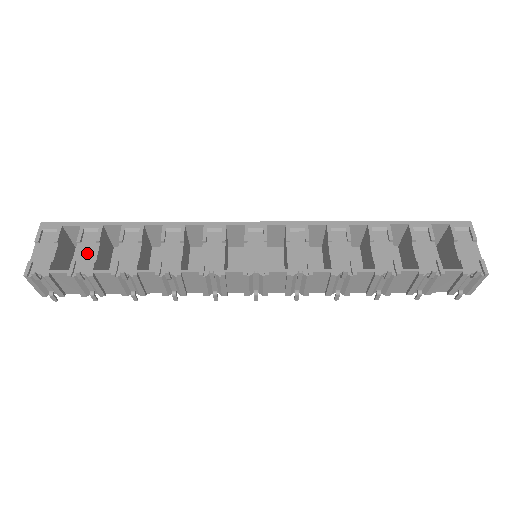
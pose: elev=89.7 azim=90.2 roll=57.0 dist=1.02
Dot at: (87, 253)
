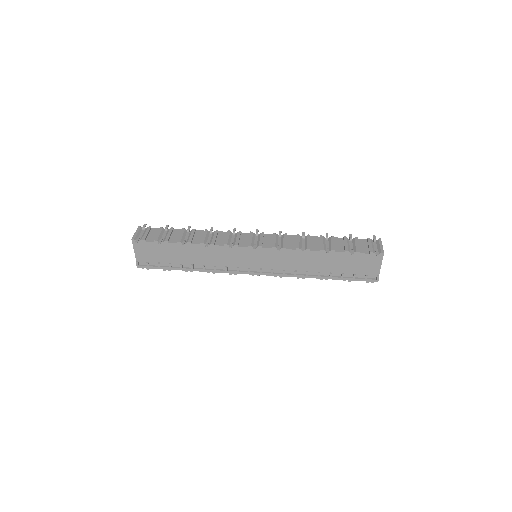
Dot at: occluded
